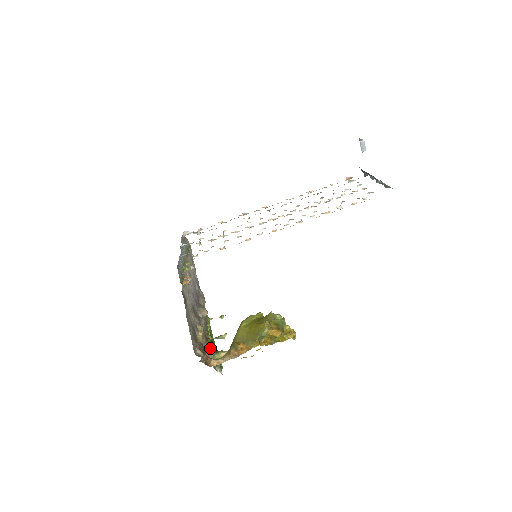
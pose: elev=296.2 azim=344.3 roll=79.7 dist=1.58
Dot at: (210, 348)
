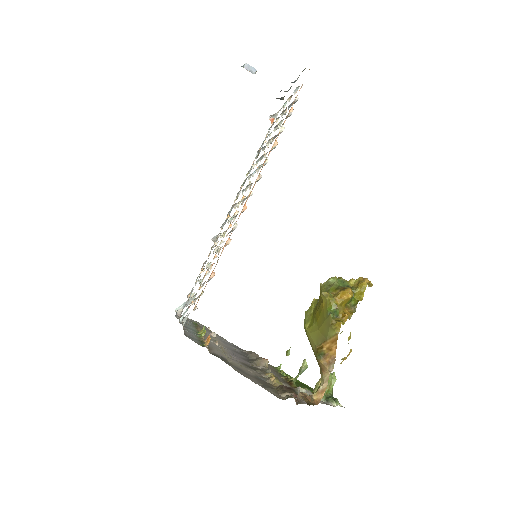
Dot at: (301, 388)
